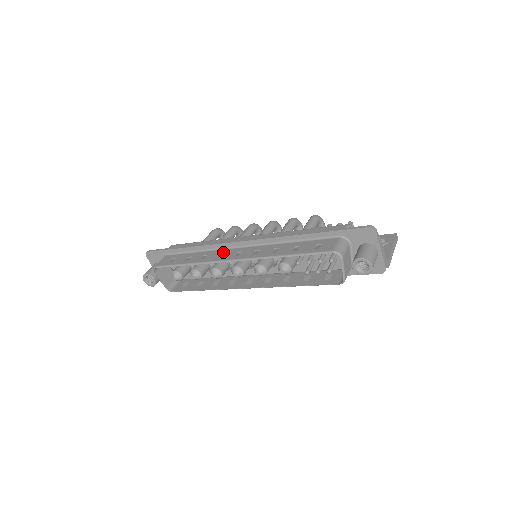
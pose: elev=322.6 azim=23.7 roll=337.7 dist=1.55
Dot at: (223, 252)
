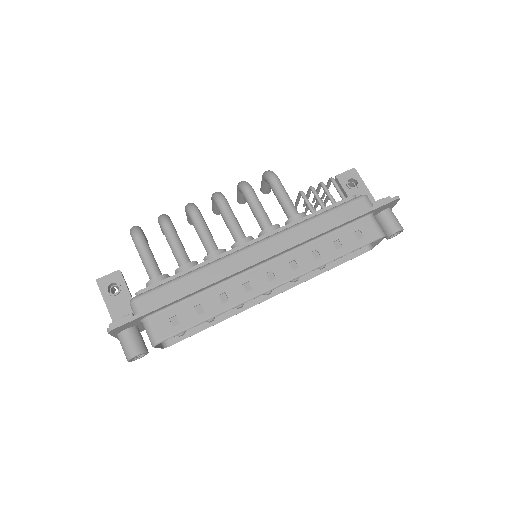
Dot at: (245, 280)
